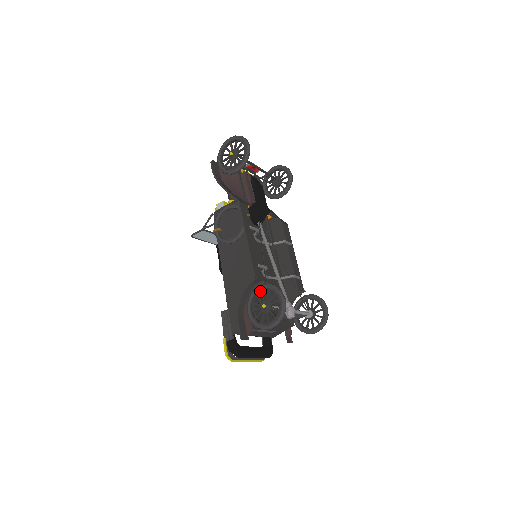
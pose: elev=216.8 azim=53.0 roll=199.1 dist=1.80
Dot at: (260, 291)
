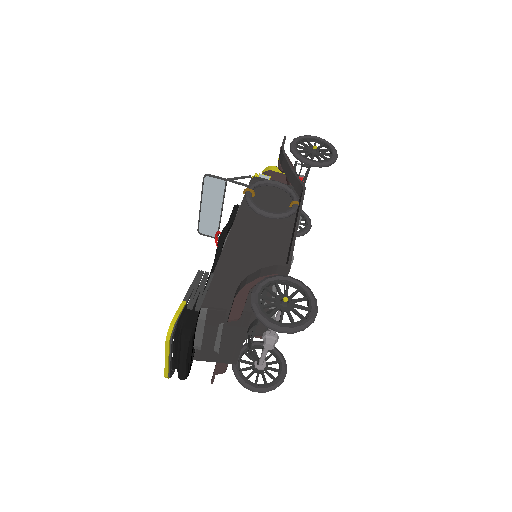
Dot at: (285, 282)
